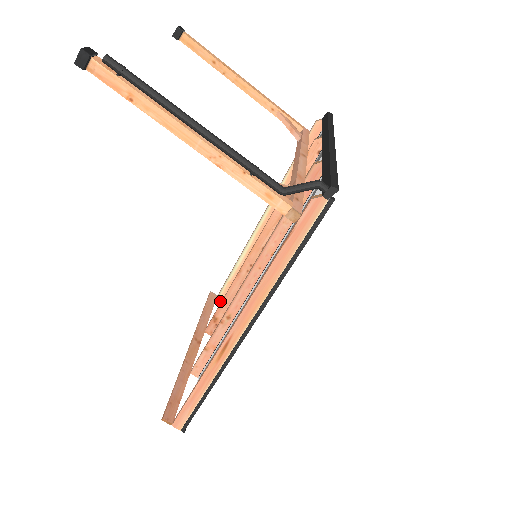
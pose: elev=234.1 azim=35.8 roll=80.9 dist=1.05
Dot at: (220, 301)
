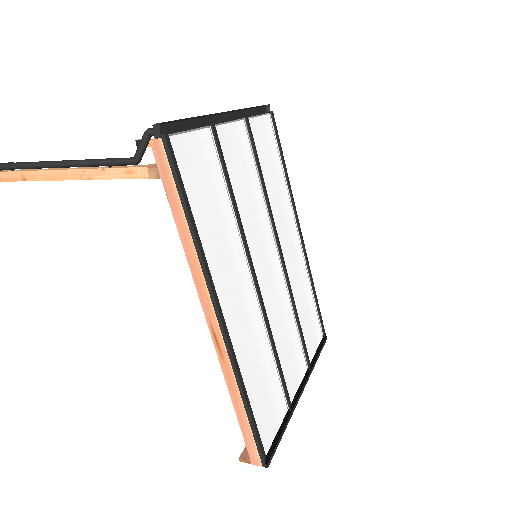
Dot at: occluded
